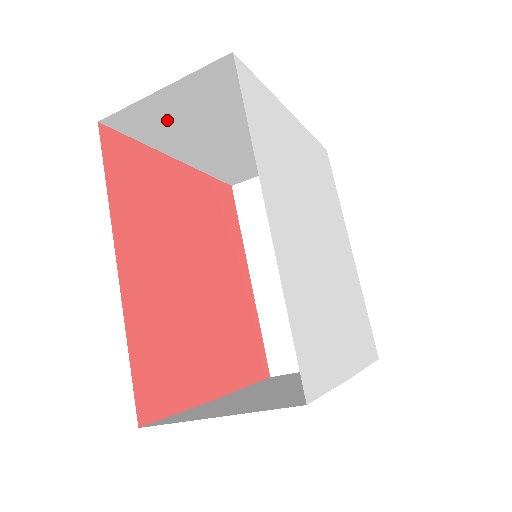
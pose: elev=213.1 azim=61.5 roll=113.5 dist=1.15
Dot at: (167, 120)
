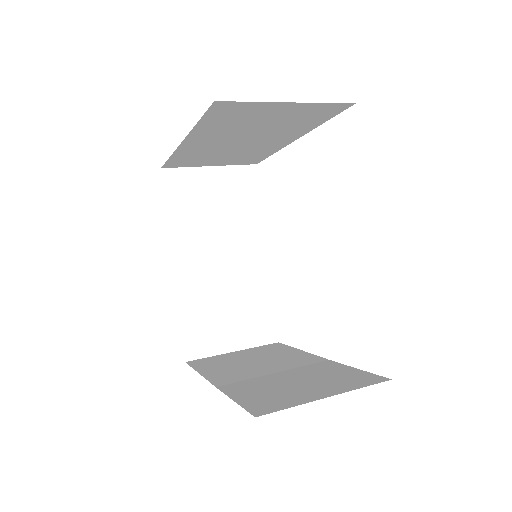
Dot at: (245, 118)
